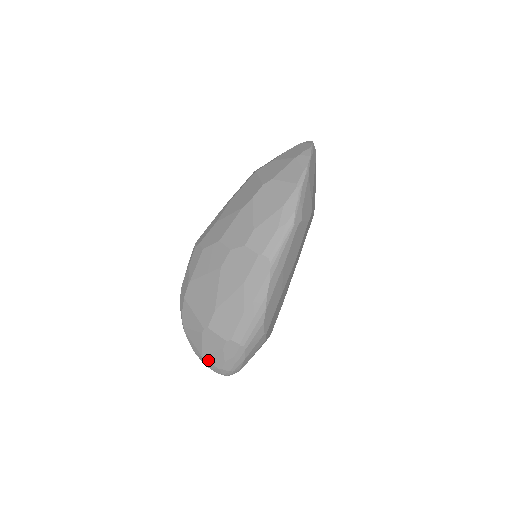
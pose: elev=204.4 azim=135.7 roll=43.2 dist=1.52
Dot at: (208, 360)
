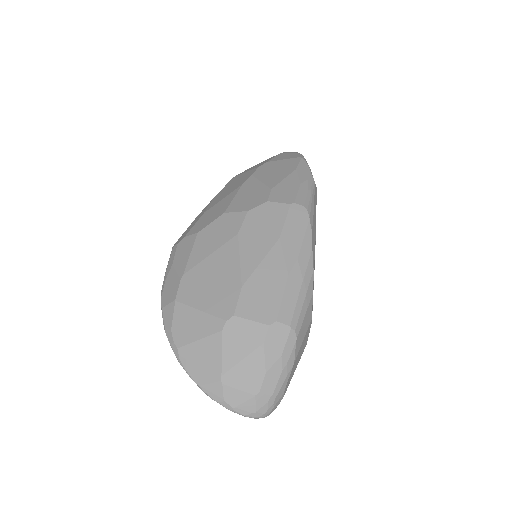
Dot at: (233, 384)
